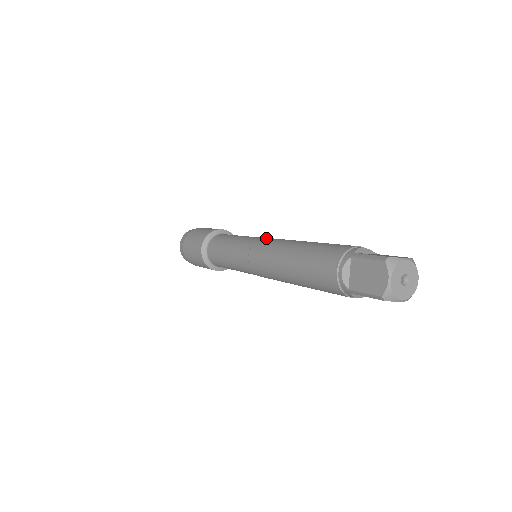
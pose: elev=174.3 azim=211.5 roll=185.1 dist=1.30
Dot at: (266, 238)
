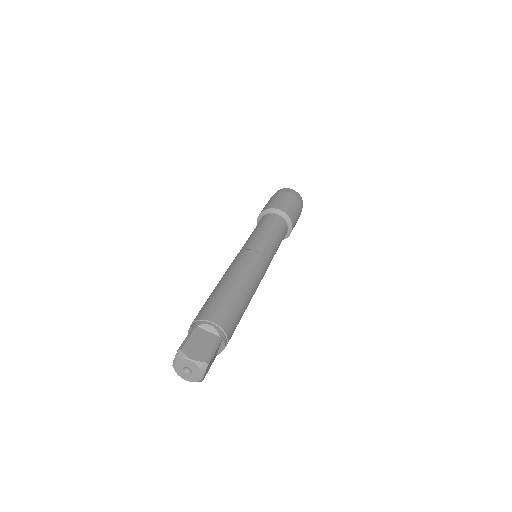
Dot at: (250, 252)
